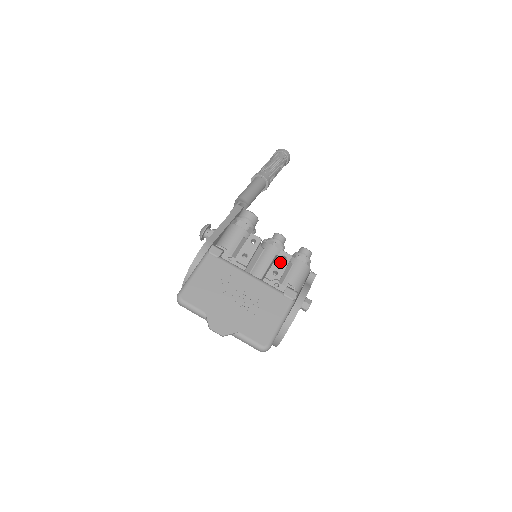
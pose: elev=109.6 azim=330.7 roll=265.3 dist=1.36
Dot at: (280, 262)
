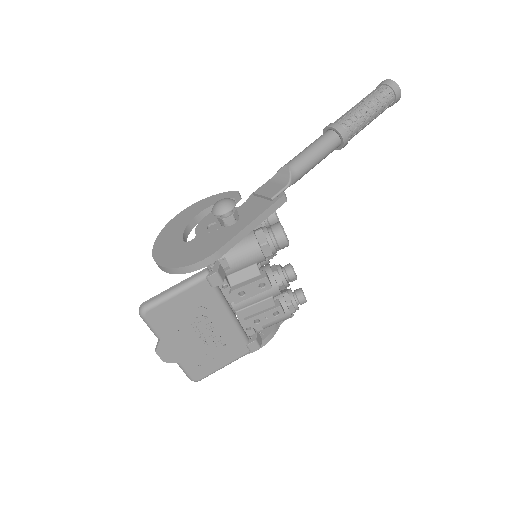
Dot at: (270, 315)
